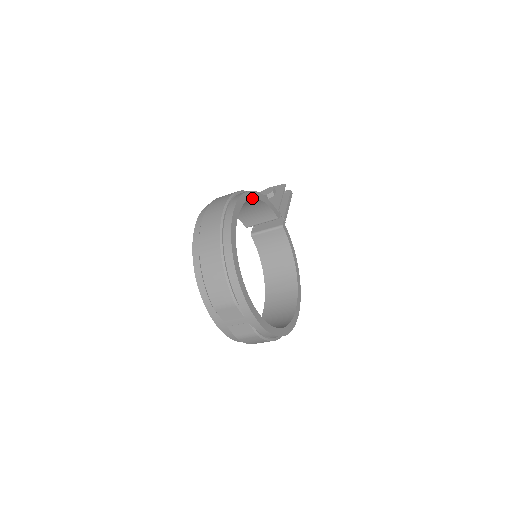
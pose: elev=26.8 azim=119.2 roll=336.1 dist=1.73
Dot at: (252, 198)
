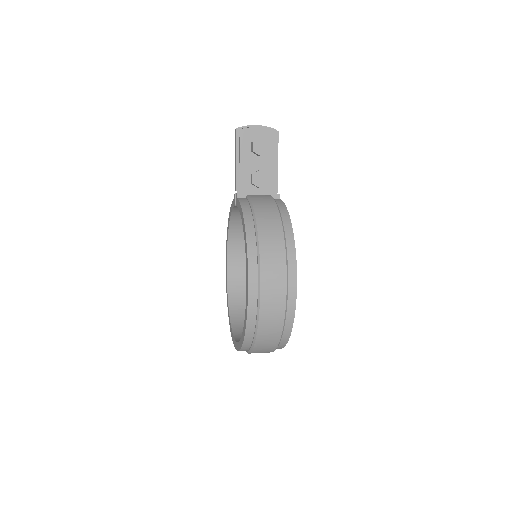
Dot at: occluded
